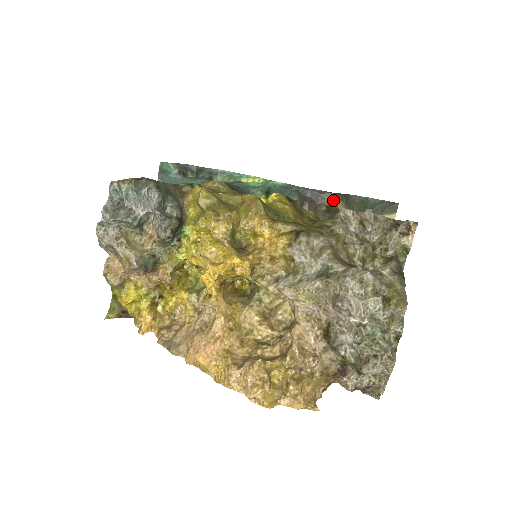
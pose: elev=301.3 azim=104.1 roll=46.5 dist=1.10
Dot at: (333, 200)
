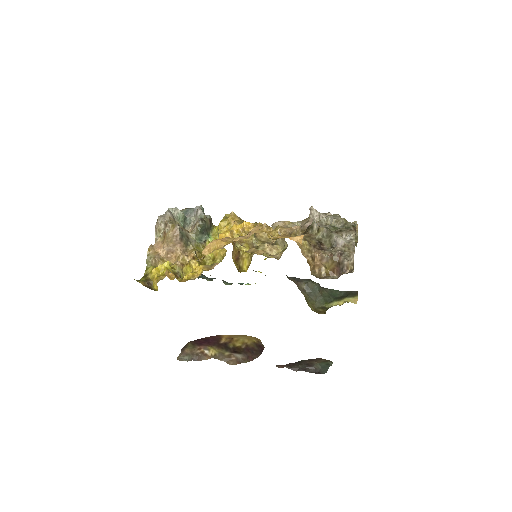
Dot at: (310, 280)
